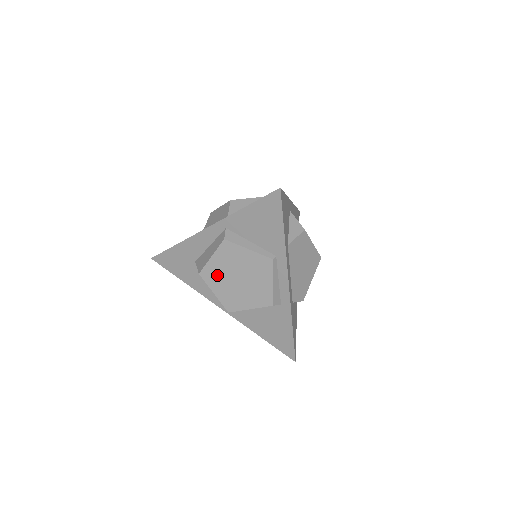
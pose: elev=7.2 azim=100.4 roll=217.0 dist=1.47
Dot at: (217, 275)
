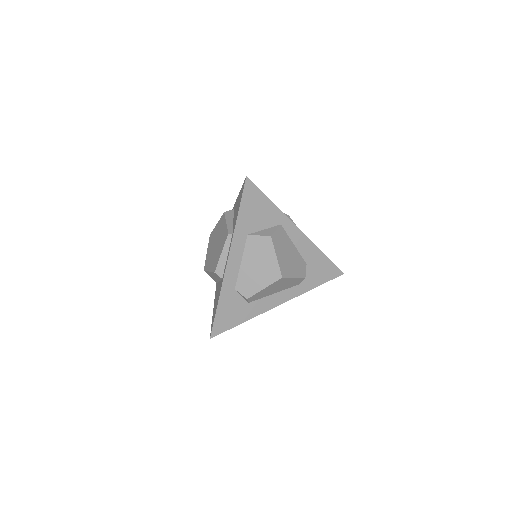
Dot at: (213, 239)
